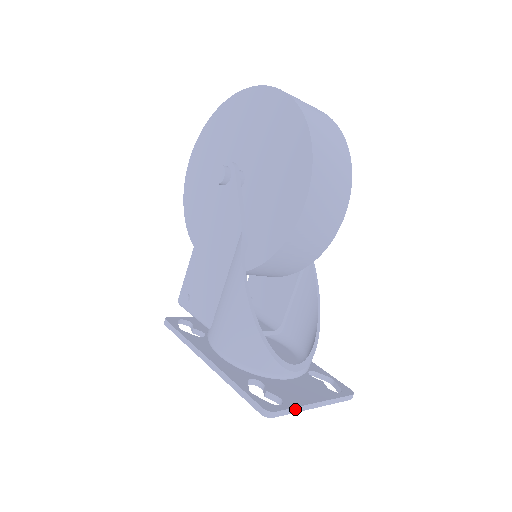
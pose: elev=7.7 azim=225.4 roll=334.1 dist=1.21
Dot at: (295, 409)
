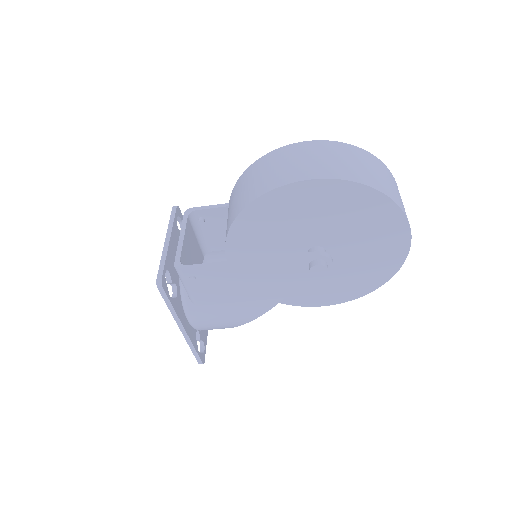
Dot at: (205, 344)
